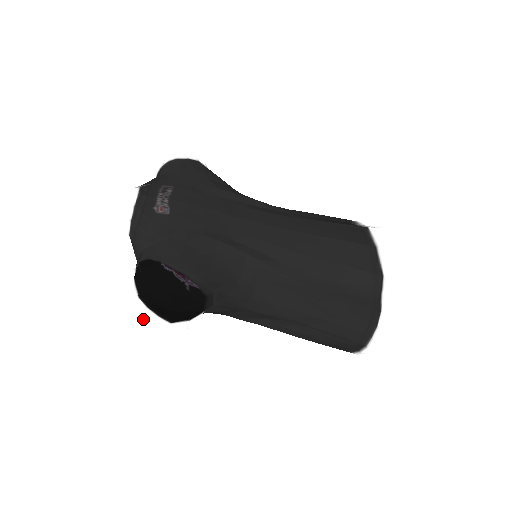
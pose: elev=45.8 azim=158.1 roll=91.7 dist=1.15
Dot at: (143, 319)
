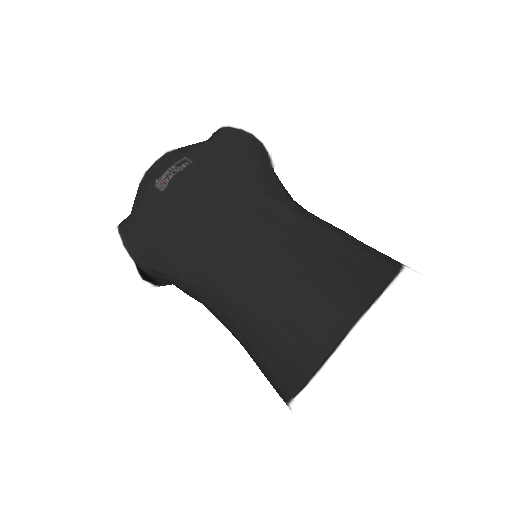
Dot at: occluded
